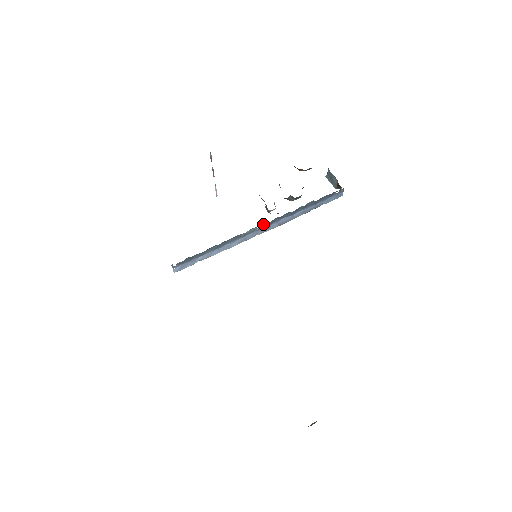
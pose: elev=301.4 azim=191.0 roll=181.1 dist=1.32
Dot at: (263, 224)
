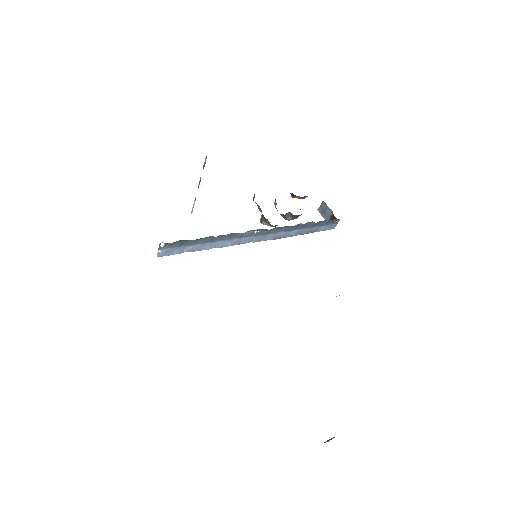
Dot at: (262, 230)
